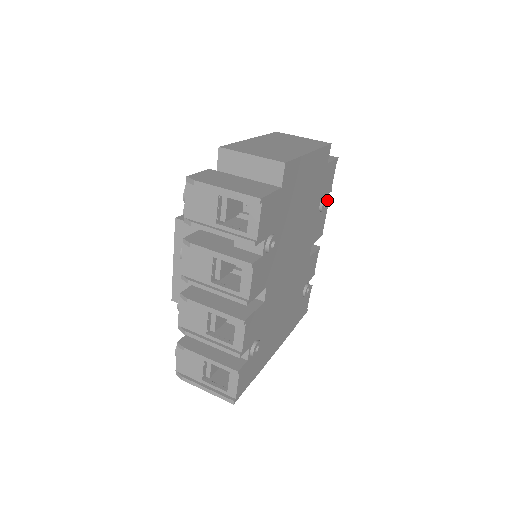
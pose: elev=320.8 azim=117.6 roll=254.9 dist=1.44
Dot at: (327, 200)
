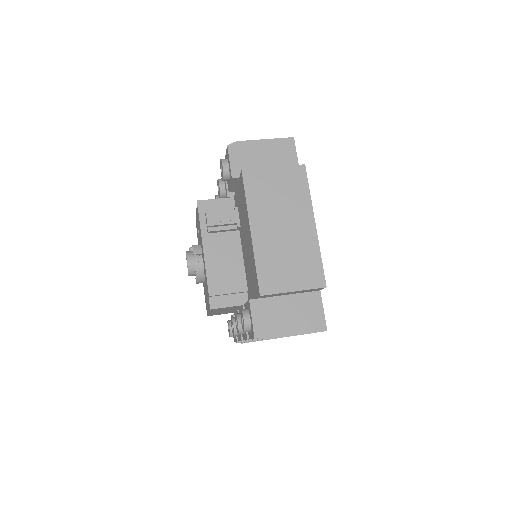
Dot at: occluded
